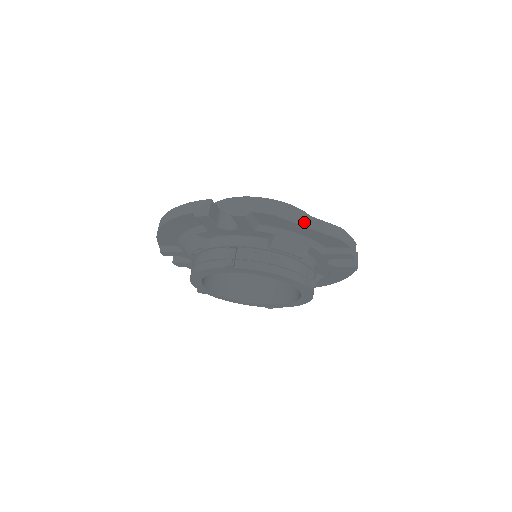
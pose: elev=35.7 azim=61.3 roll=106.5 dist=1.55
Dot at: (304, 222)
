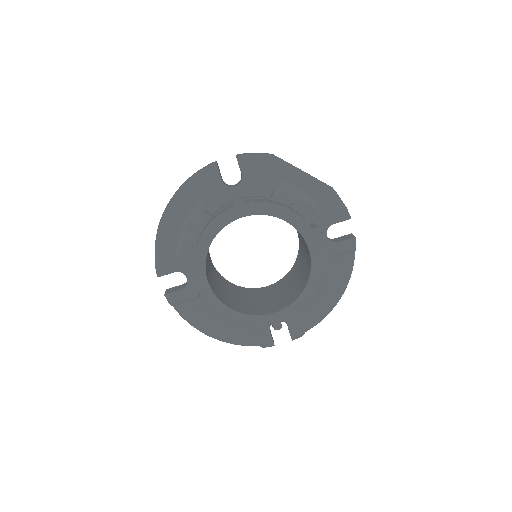
Dot at: (299, 169)
